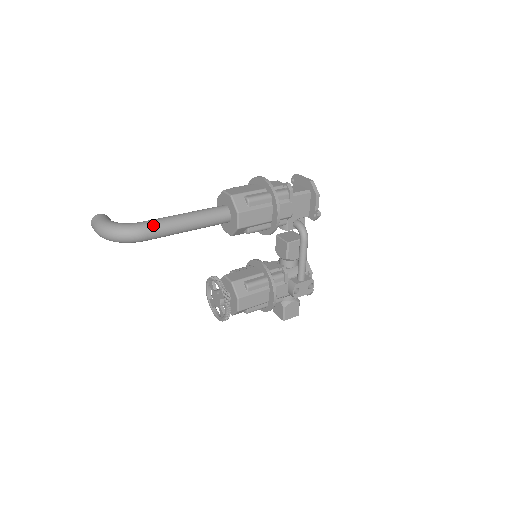
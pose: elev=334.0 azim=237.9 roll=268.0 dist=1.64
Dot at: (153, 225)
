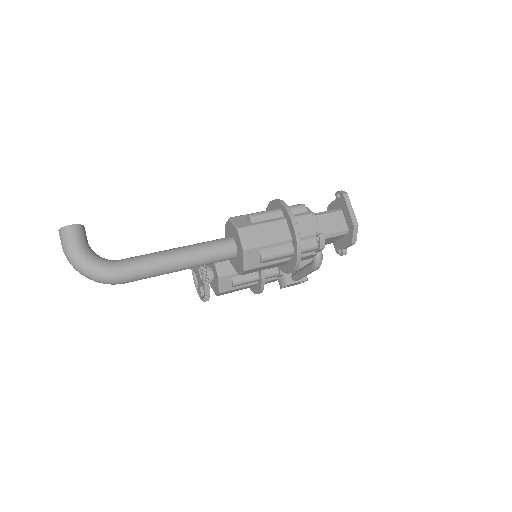
Dot at: (136, 274)
